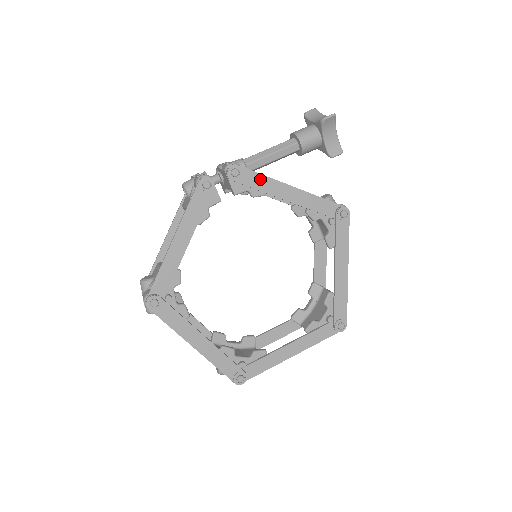
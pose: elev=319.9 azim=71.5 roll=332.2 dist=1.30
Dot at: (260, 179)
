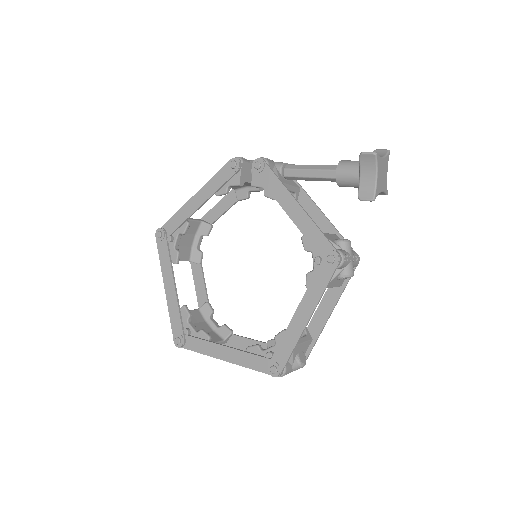
Dot at: (275, 182)
